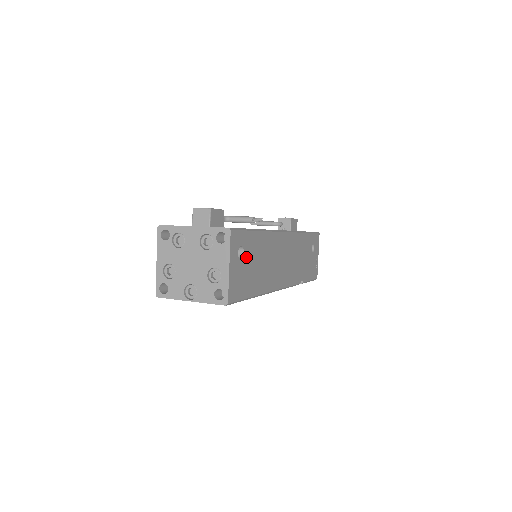
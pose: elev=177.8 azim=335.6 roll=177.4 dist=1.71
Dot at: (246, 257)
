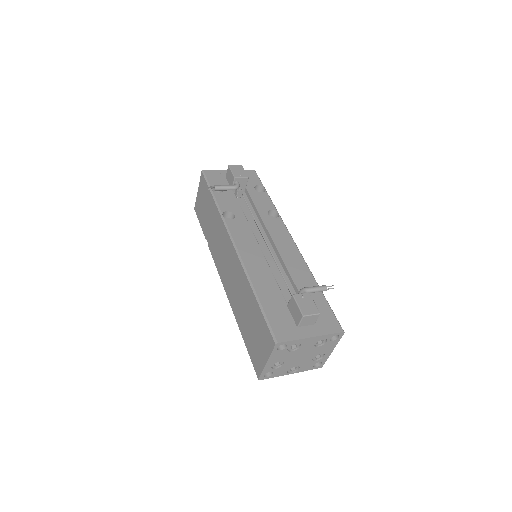
Dot at: occluded
